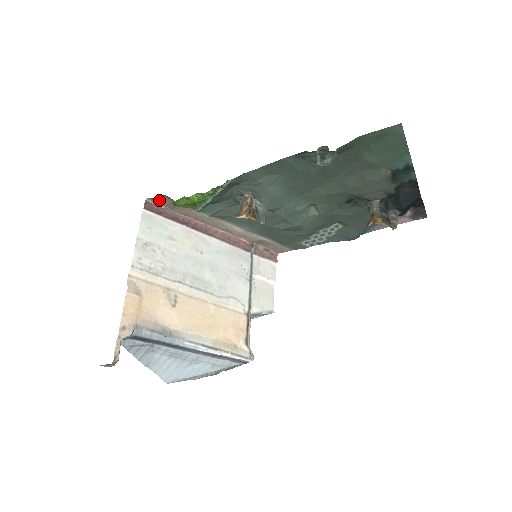
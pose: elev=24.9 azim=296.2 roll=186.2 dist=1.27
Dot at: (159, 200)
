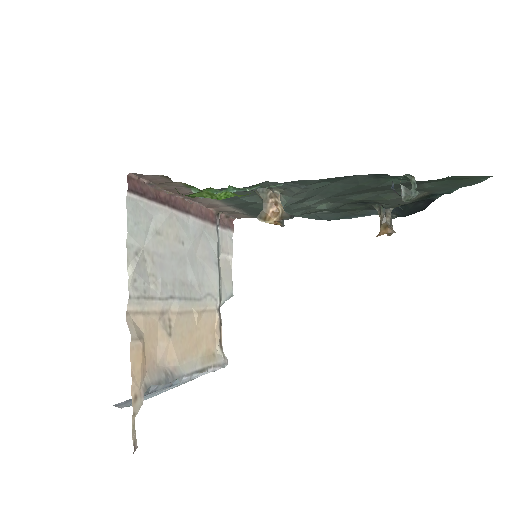
Dot at: (147, 175)
